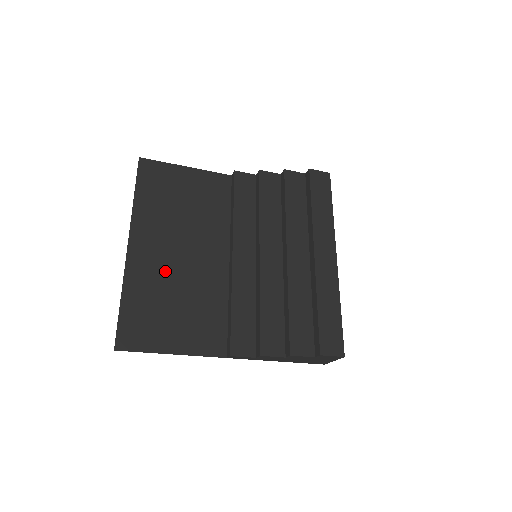
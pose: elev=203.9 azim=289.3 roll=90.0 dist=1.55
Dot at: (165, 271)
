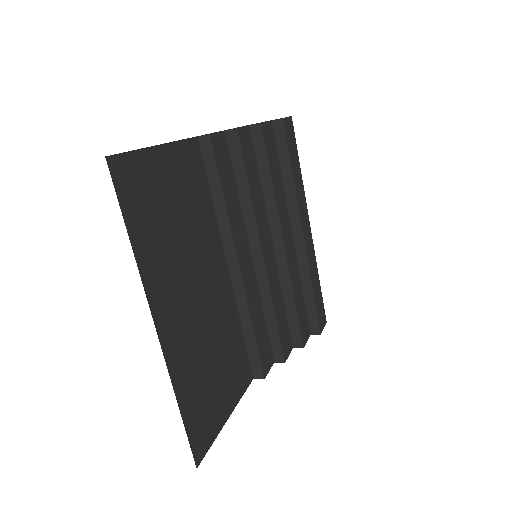
Dot at: (196, 333)
